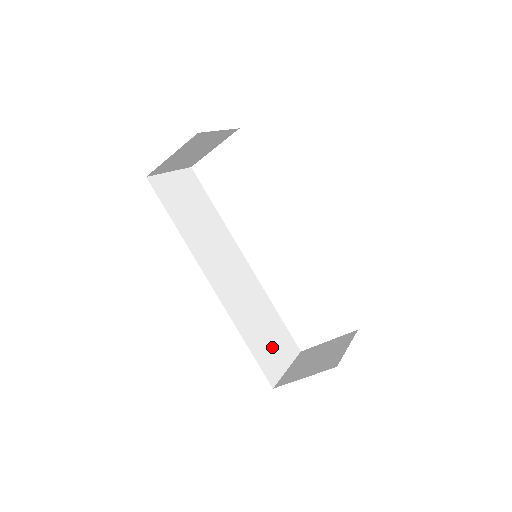
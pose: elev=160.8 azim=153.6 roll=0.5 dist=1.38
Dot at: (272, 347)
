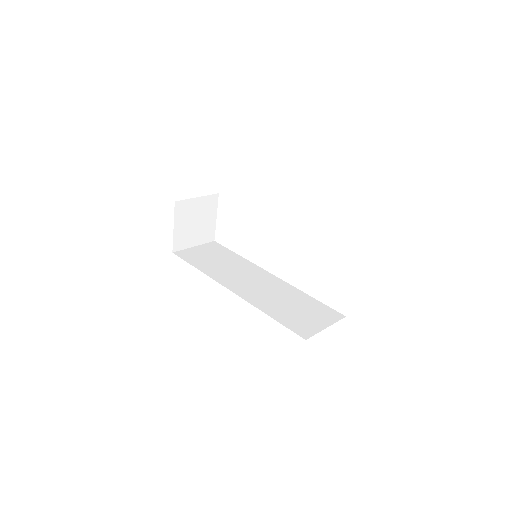
Dot at: (305, 317)
